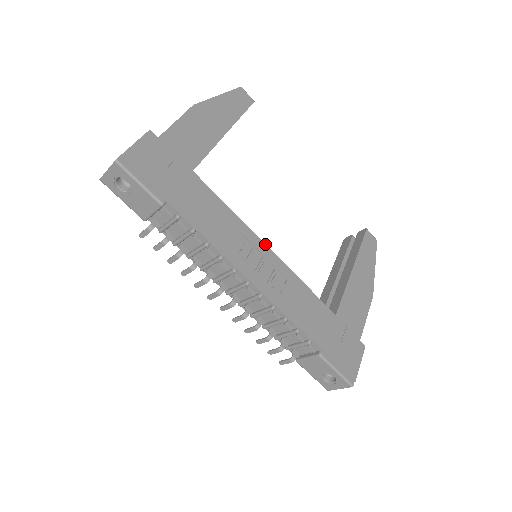
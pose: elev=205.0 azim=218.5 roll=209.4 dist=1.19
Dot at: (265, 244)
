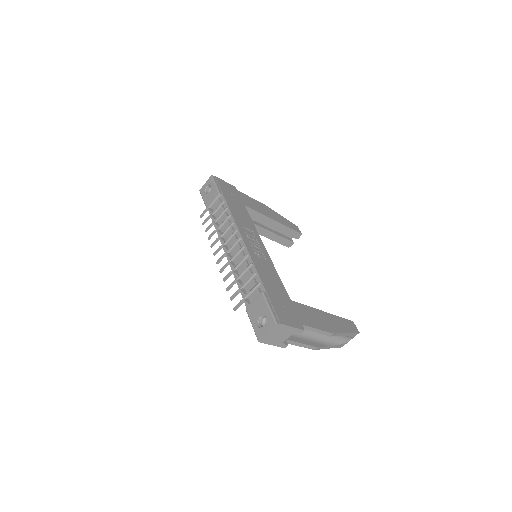
Dot at: occluded
